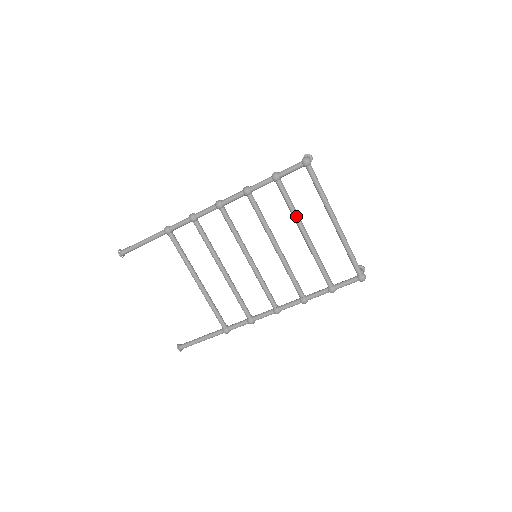
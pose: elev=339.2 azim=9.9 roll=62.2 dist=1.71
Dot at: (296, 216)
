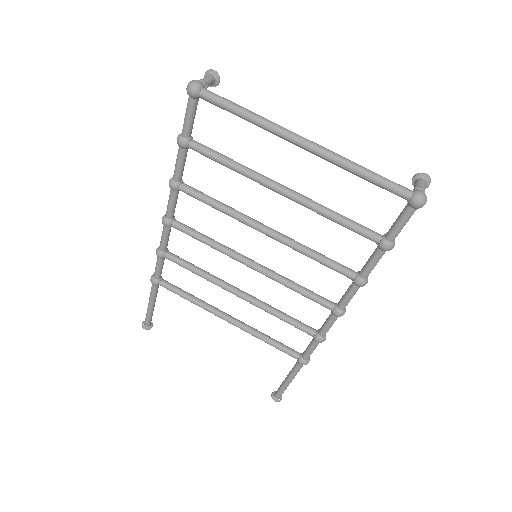
Dot at: (248, 175)
